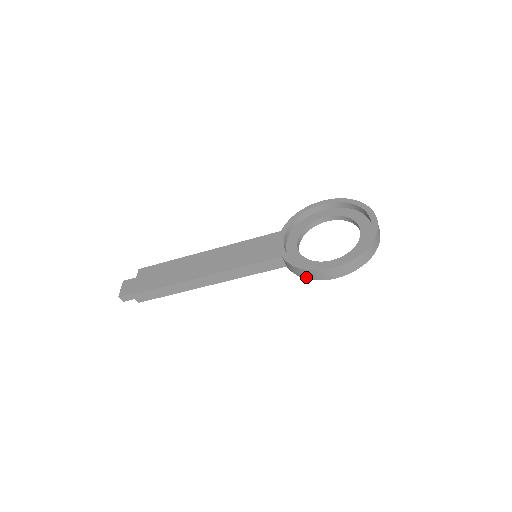
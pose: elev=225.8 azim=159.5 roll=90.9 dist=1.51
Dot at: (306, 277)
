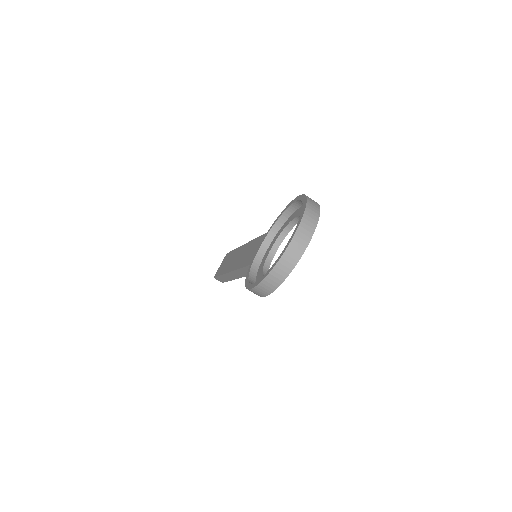
Dot at: occluded
